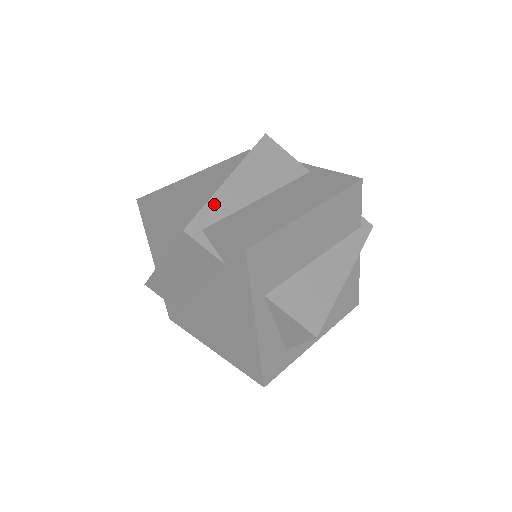
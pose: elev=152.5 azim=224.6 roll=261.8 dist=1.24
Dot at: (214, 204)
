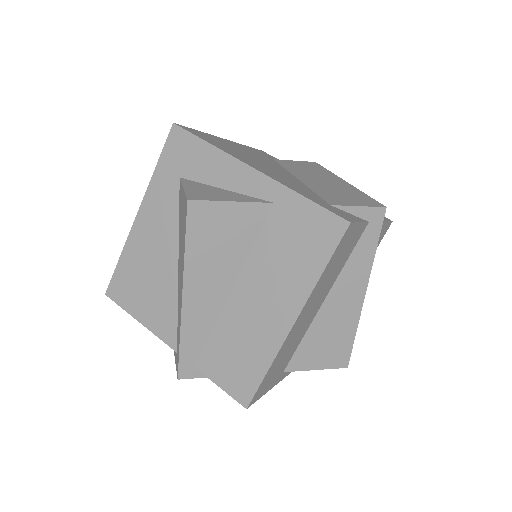
Dot at: (188, 336)
